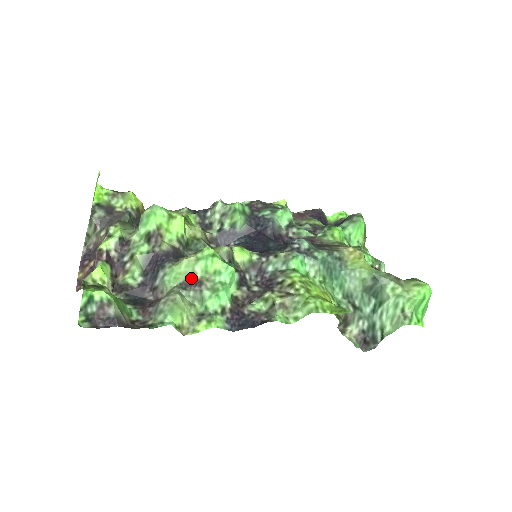
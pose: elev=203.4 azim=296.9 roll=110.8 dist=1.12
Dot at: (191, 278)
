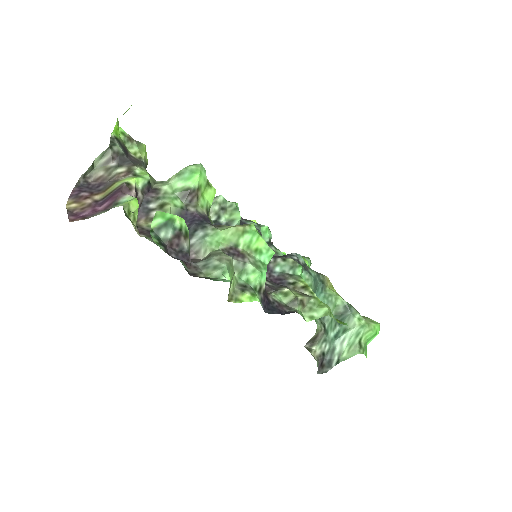
Dot at: (233, 248)
